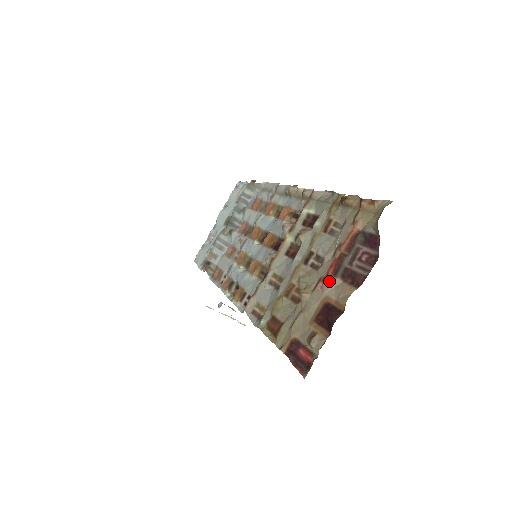
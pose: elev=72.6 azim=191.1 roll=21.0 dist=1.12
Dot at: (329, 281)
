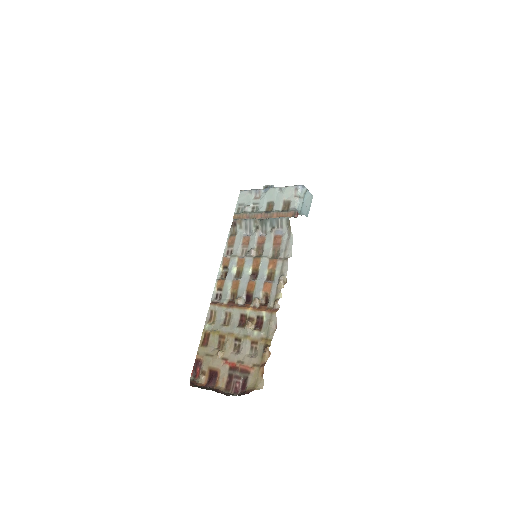
Dot at: (226, 368)
